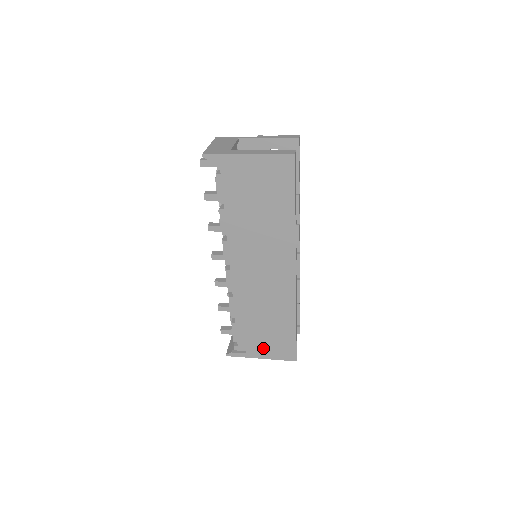
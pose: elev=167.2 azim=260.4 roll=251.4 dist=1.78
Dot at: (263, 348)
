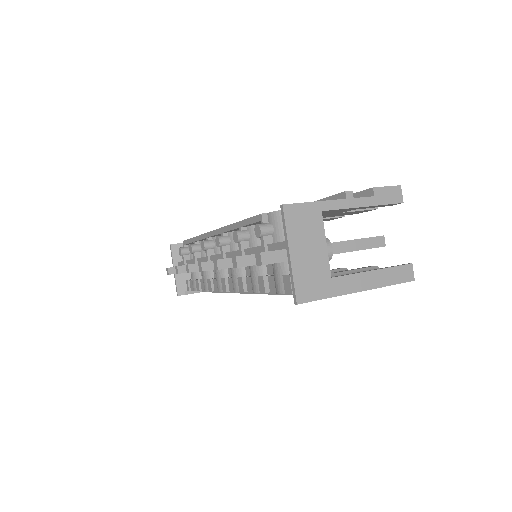
Dot at: occluded
